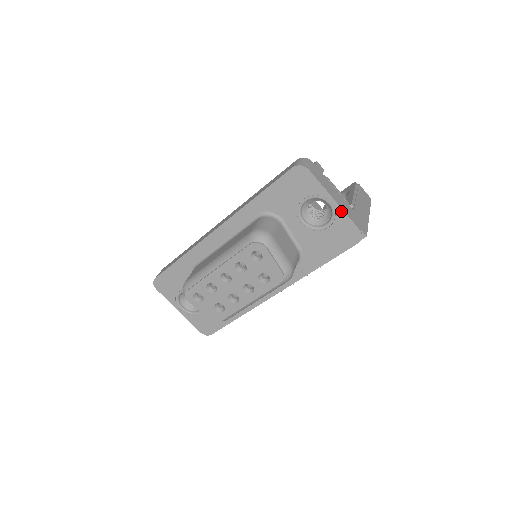
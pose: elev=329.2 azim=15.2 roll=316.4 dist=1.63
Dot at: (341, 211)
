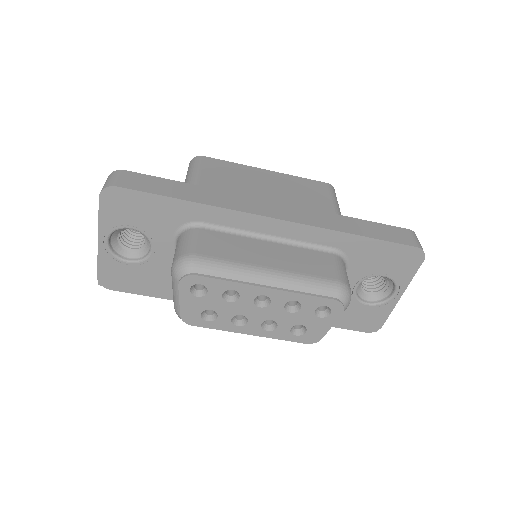
Dot at: (393, 306)
